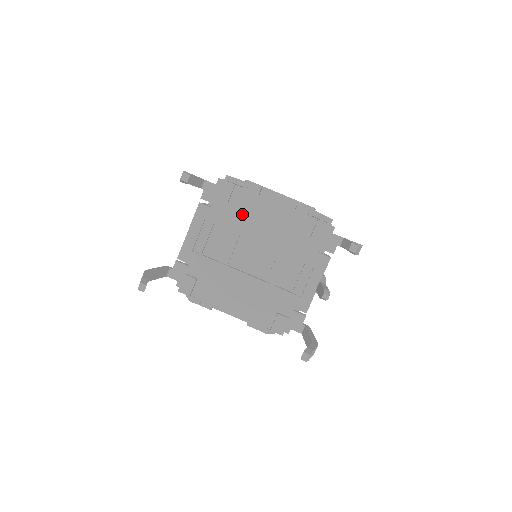
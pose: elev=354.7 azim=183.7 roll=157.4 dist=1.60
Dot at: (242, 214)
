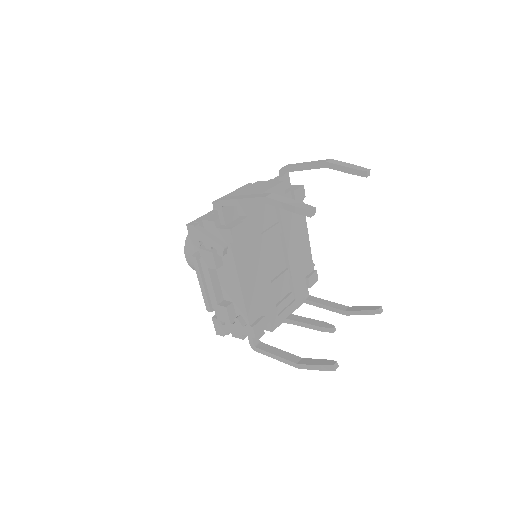
Dot at: (293, 220)
